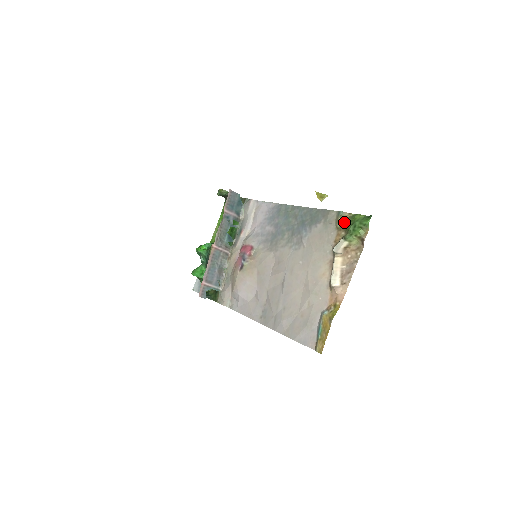
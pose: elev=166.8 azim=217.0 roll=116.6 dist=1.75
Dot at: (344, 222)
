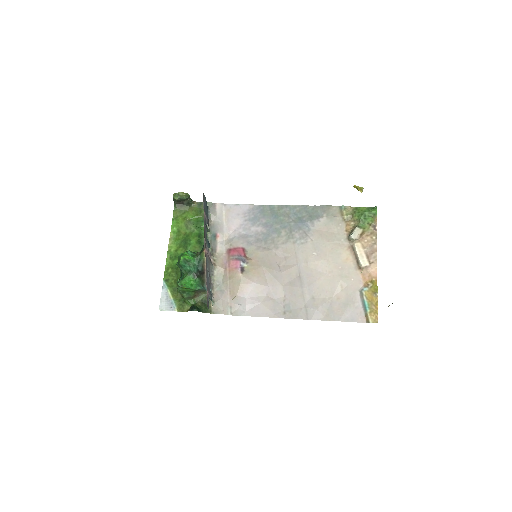
Dot at: (351, 214)
